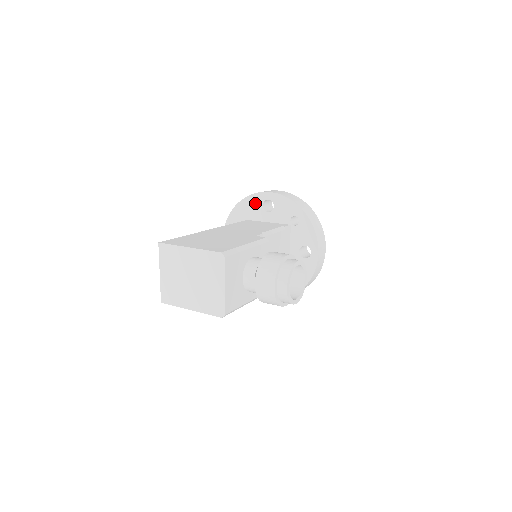
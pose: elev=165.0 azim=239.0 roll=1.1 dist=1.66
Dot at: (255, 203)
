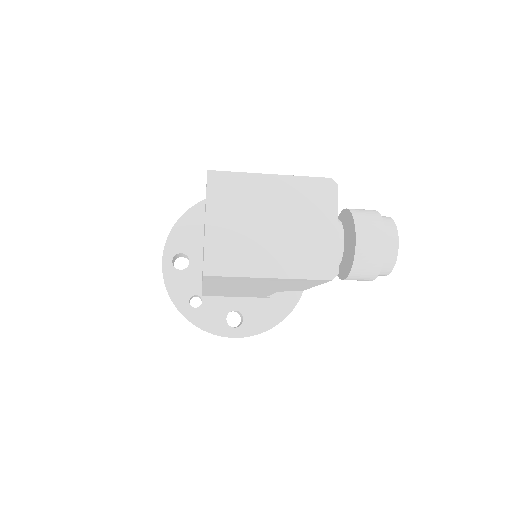
Dot at: occluded
